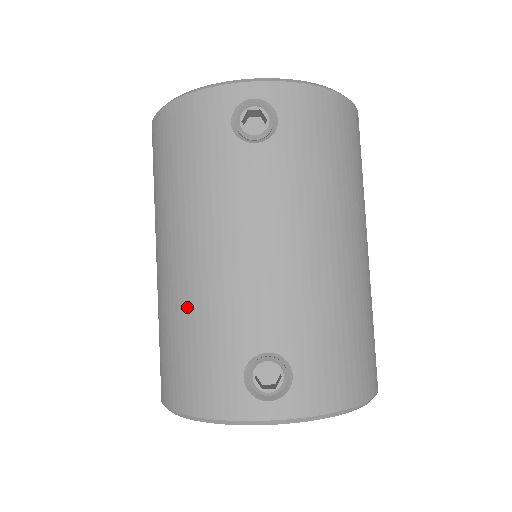
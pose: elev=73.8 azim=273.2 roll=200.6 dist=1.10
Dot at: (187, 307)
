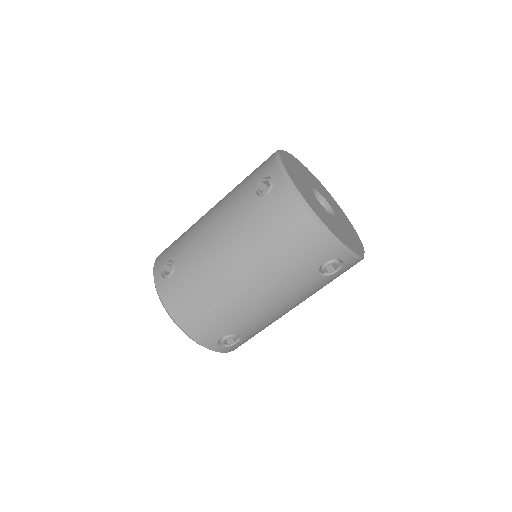
Dot at: (224, 300)
